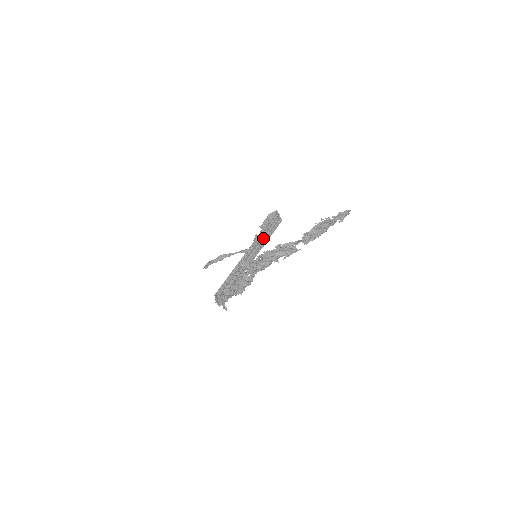
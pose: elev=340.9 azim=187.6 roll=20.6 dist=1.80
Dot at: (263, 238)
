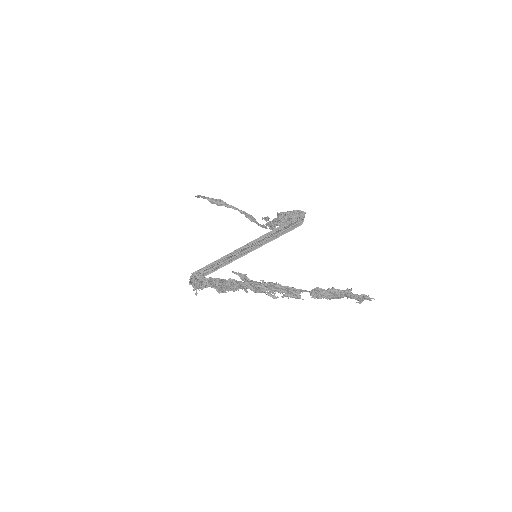
Dot at: (274, 235)
